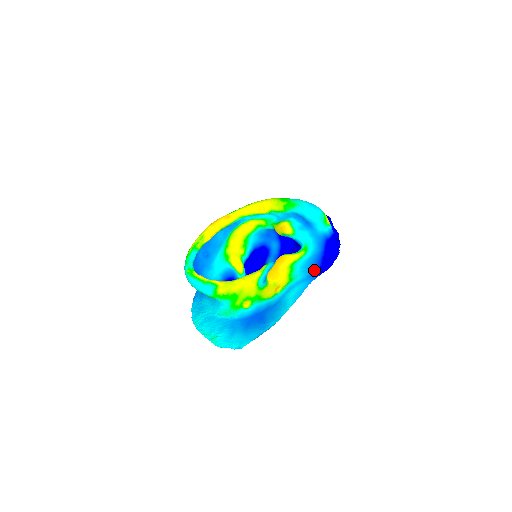
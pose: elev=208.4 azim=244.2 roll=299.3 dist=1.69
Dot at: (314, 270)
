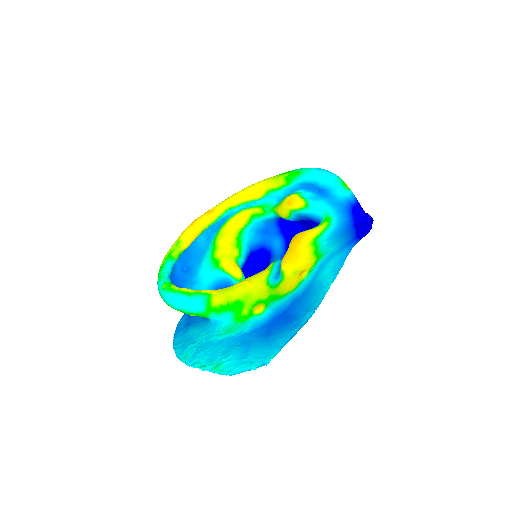
Dot at: (349, 237)
